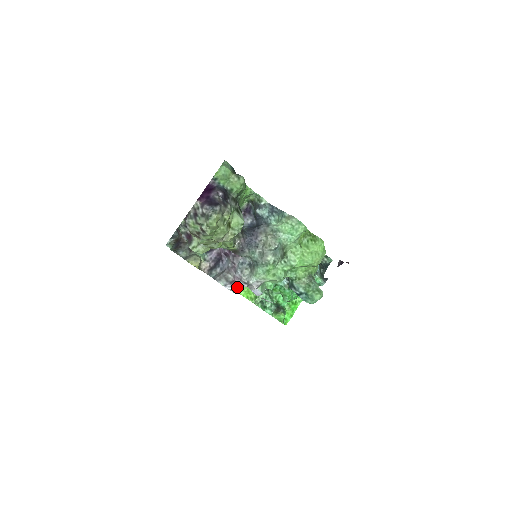
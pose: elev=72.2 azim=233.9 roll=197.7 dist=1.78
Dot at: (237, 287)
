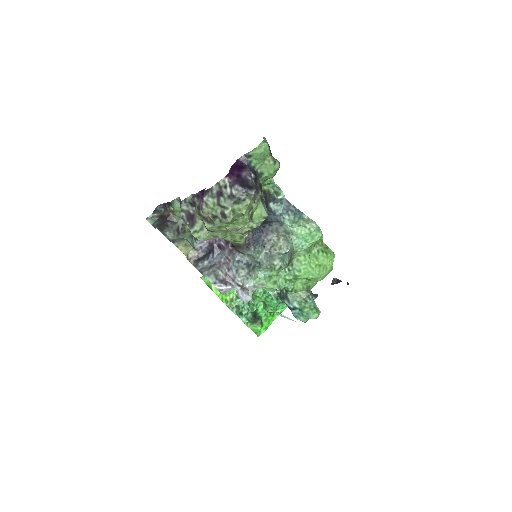
Dot at: (228, 288)
